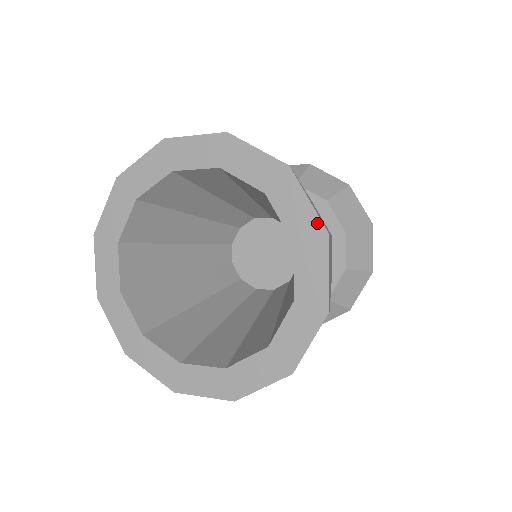
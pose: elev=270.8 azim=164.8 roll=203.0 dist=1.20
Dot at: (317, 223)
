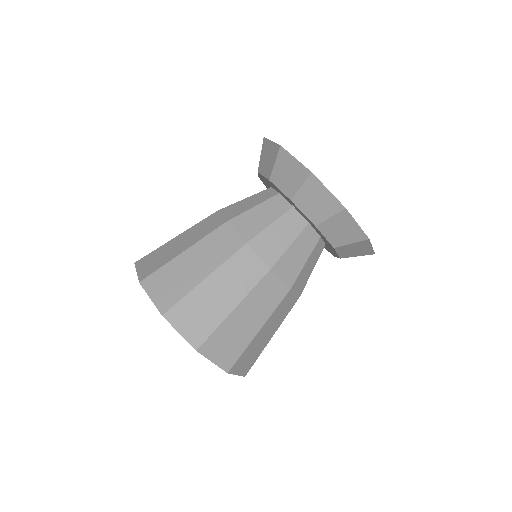
Dot at: (190, 344)
